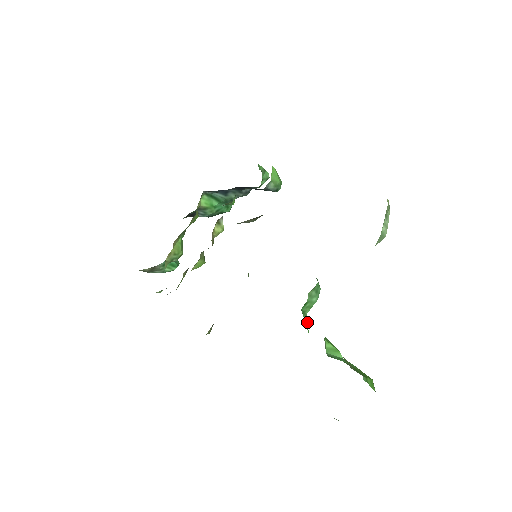
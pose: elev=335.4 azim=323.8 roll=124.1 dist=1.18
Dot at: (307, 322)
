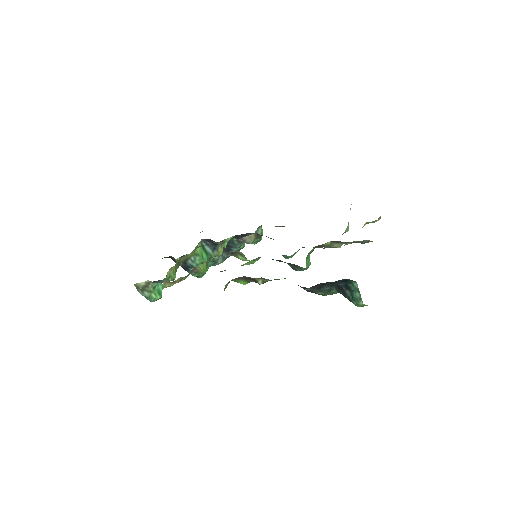
Dot at: occluded
